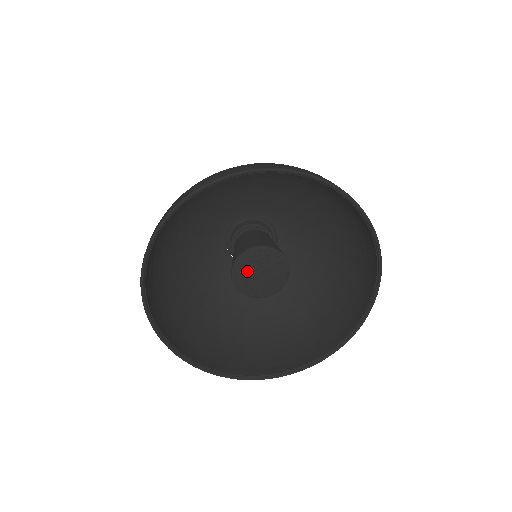
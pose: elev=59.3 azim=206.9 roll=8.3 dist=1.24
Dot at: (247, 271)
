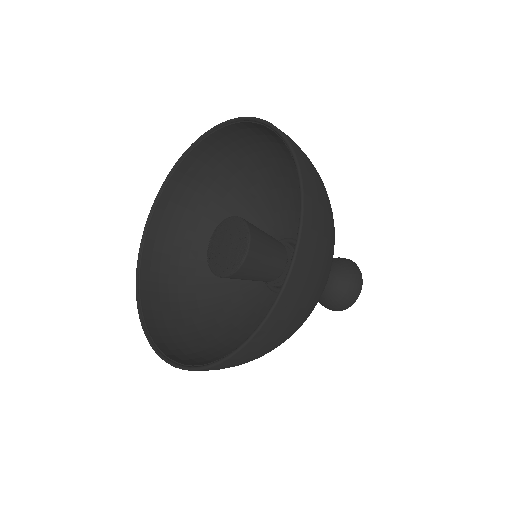
Dot at: (221, 233)
